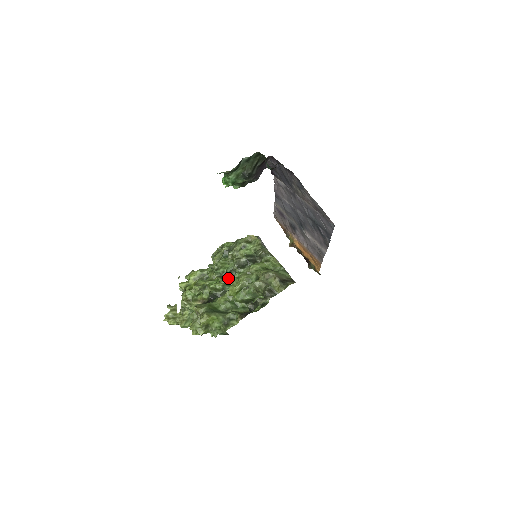
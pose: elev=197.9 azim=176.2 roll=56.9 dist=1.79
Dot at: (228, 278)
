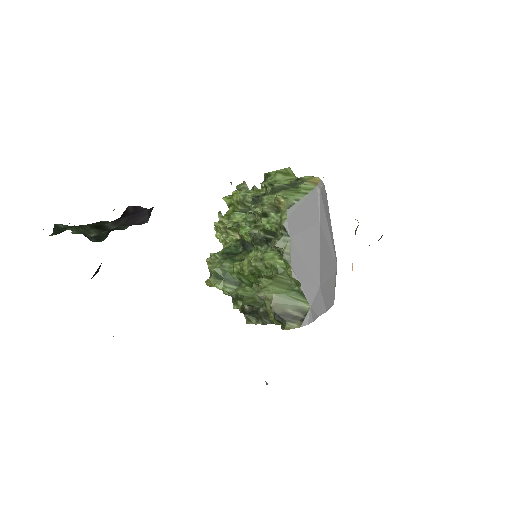
Dot at: occluded
